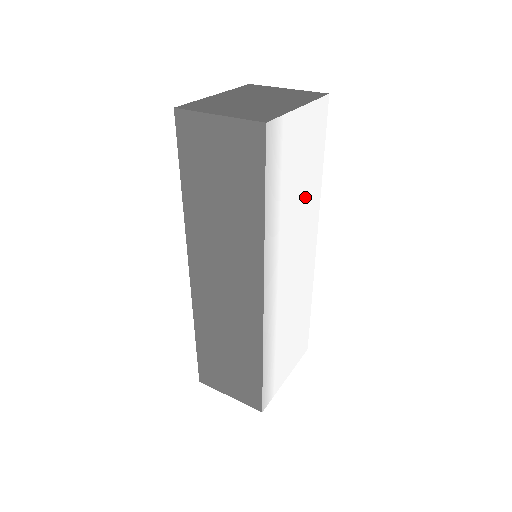
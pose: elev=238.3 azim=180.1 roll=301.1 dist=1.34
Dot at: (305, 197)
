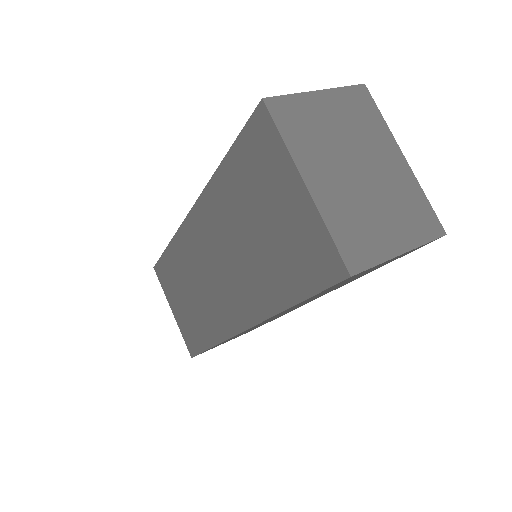
Dot at: occluded
